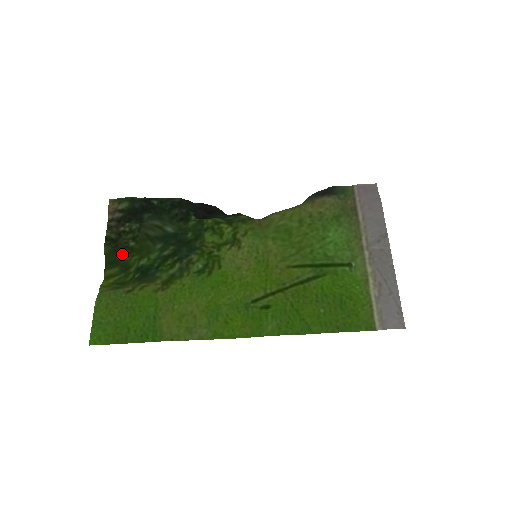
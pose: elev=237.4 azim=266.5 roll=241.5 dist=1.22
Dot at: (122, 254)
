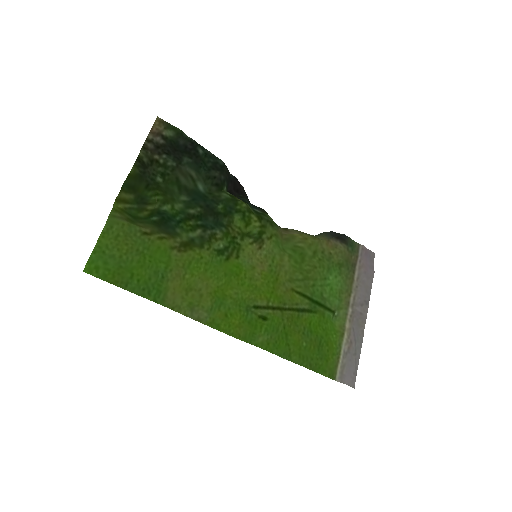
Dot at: (145, 184)
